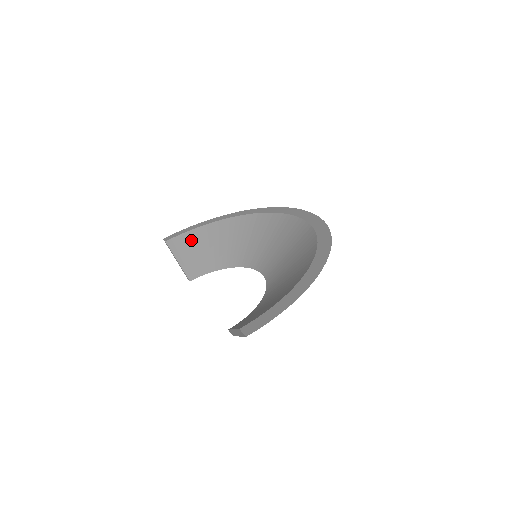
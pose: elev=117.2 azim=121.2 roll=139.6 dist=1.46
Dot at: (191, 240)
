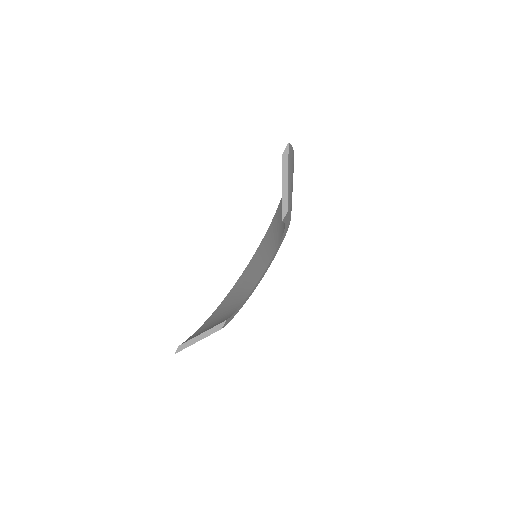
Dot at: (200, 331)
